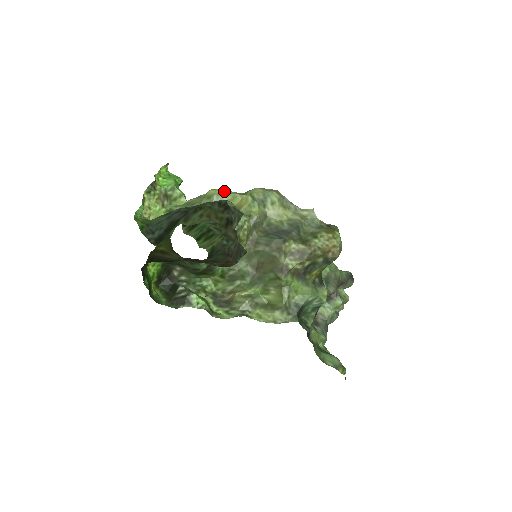
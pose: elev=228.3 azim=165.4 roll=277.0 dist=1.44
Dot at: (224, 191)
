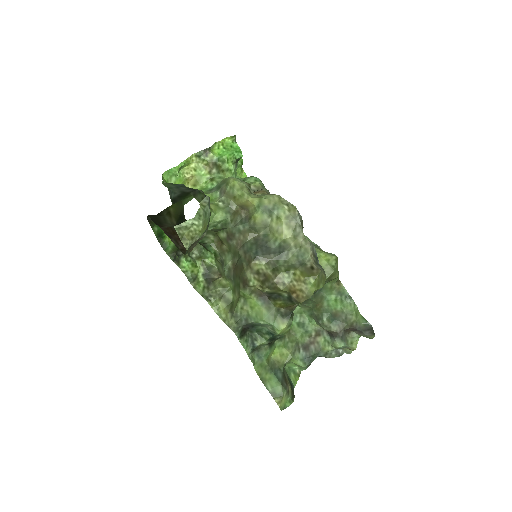
Dot at: (239, 185)
